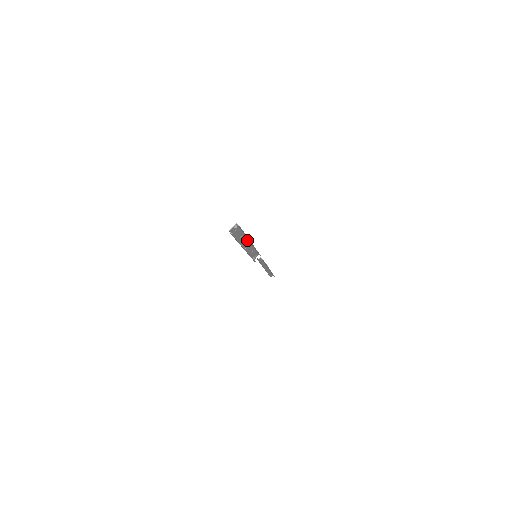
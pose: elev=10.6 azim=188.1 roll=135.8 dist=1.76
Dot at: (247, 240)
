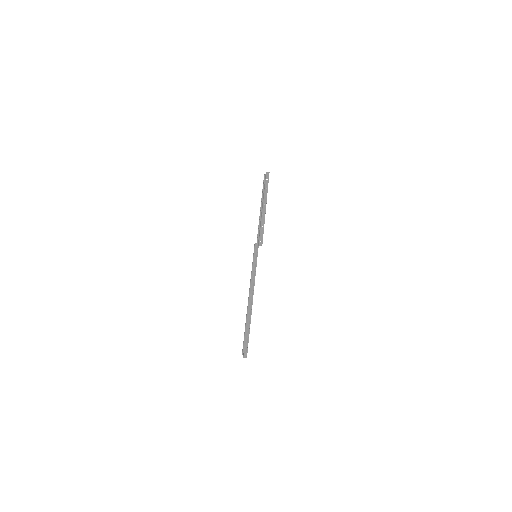
Dot at: (248, 299)
